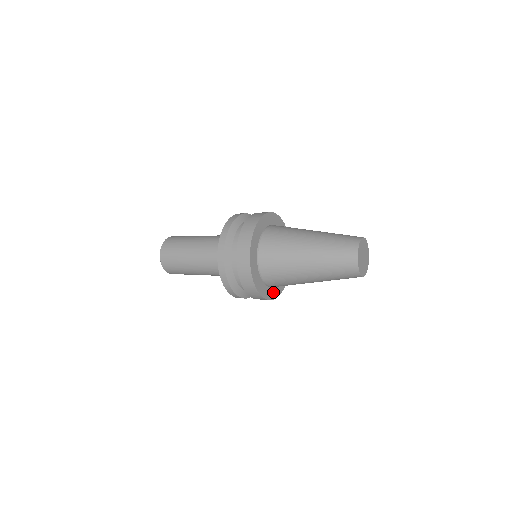
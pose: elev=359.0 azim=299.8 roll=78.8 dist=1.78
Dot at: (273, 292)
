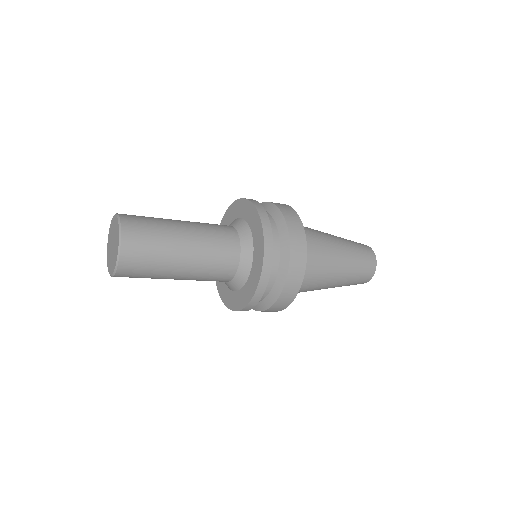
Dot at: occluded
